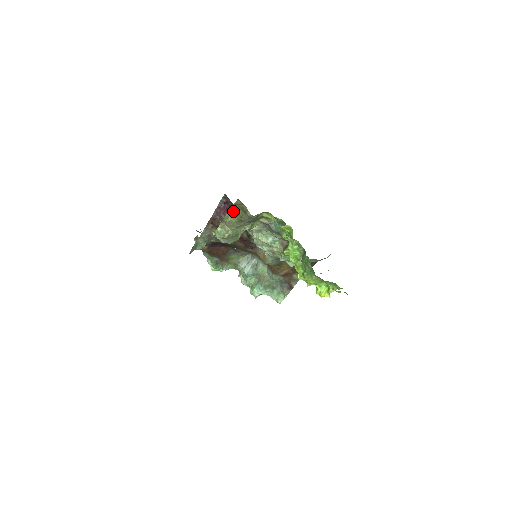
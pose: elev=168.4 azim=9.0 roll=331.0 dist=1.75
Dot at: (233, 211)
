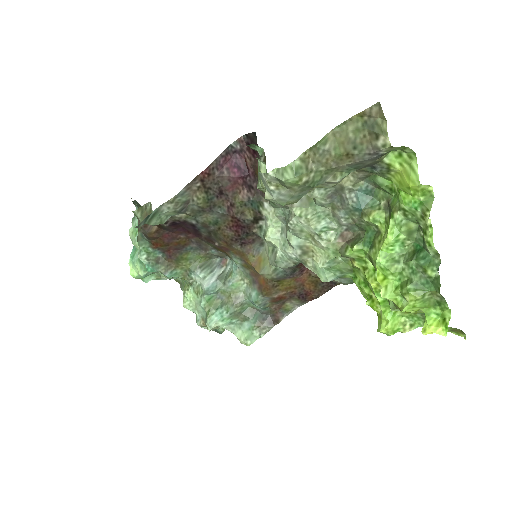
Dot at: (344, 130)
